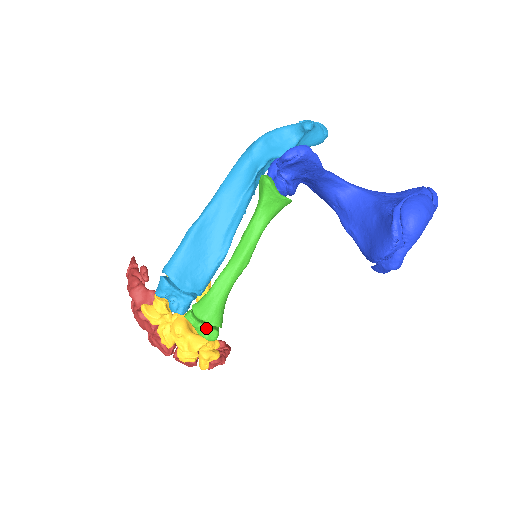
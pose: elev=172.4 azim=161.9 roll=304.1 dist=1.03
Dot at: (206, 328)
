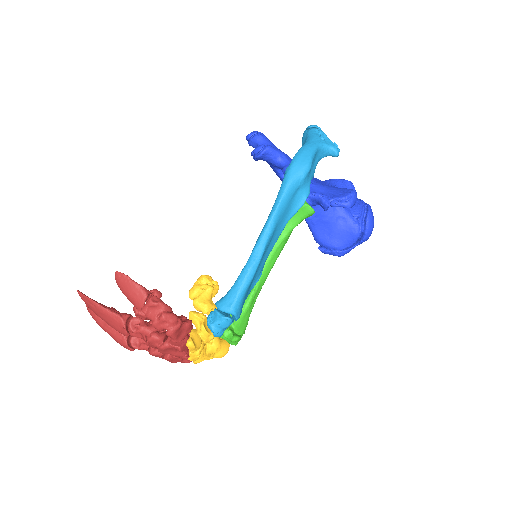
Dot at: (240, 338)
